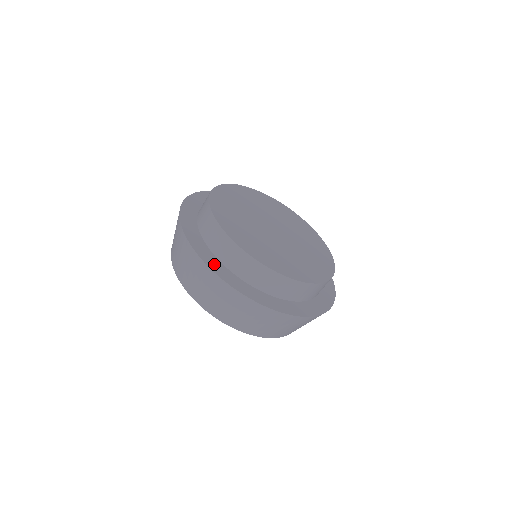
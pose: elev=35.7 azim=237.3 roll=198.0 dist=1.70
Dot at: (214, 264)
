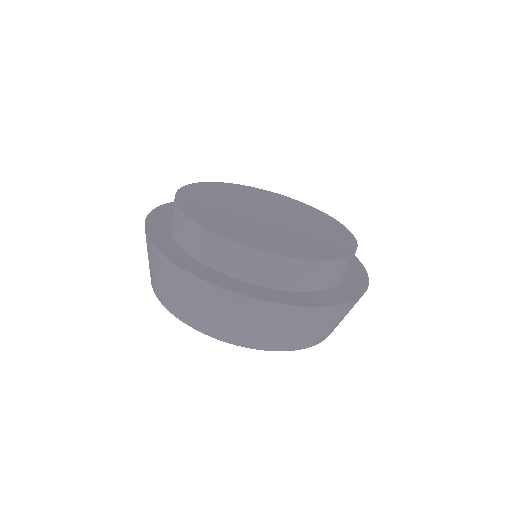
Dot at: (269, 295)
